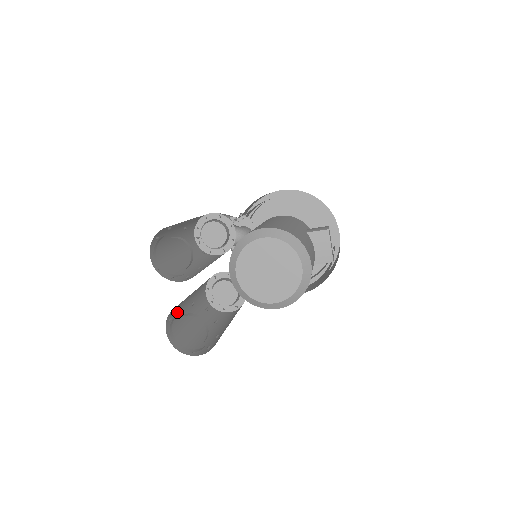
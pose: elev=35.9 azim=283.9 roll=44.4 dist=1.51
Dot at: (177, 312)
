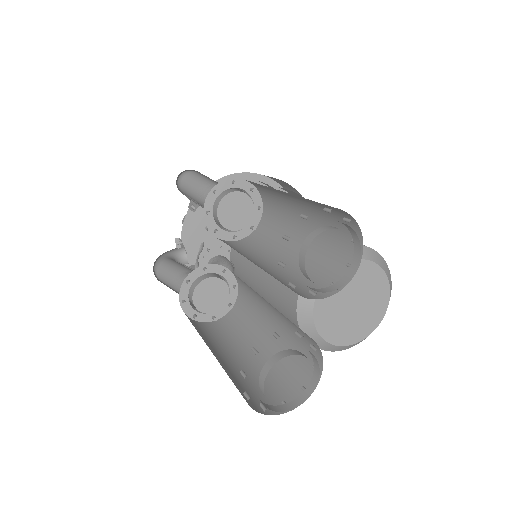
Dot at: occluded
